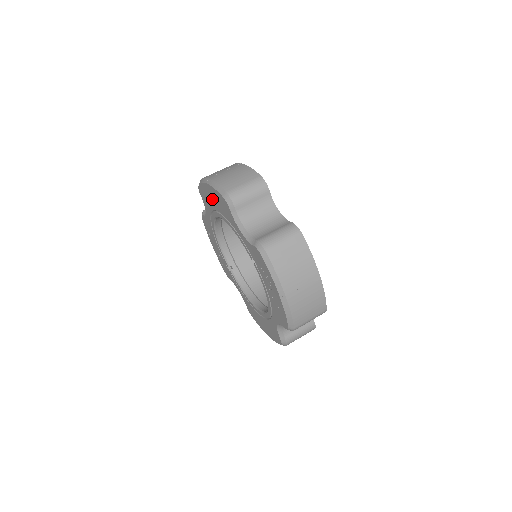
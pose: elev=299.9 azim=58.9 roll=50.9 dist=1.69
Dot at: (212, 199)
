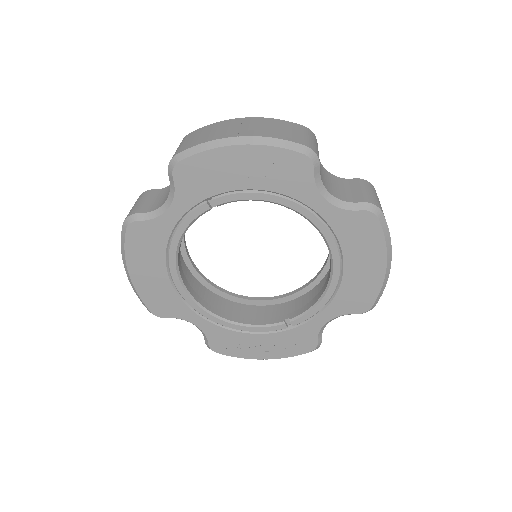
Dot at: (151, 276)
